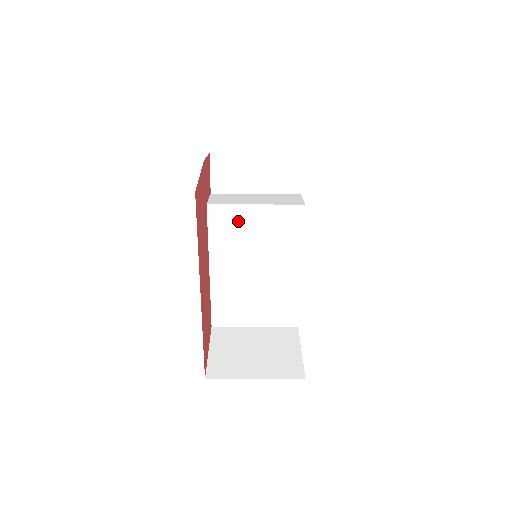
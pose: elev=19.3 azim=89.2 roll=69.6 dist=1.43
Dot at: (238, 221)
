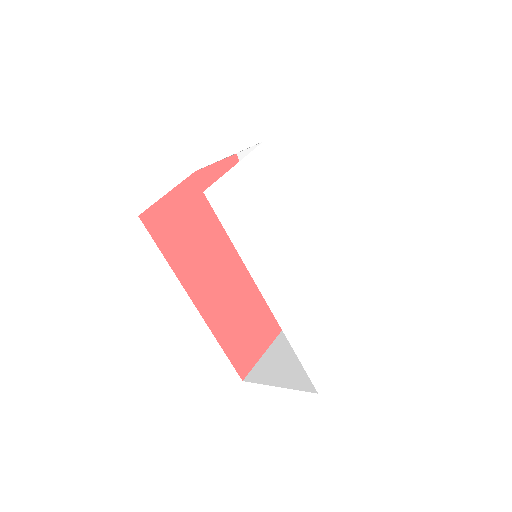
Dot at: occluded
